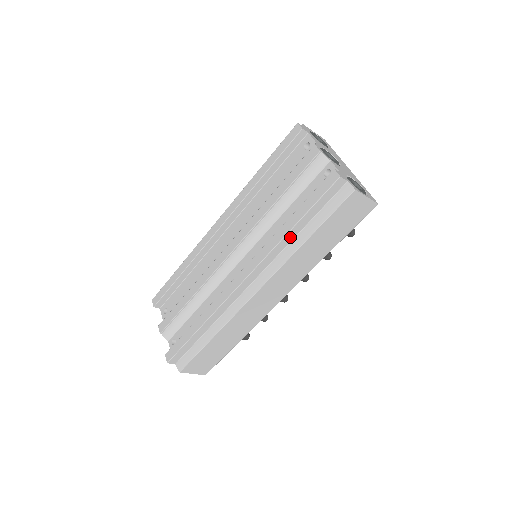
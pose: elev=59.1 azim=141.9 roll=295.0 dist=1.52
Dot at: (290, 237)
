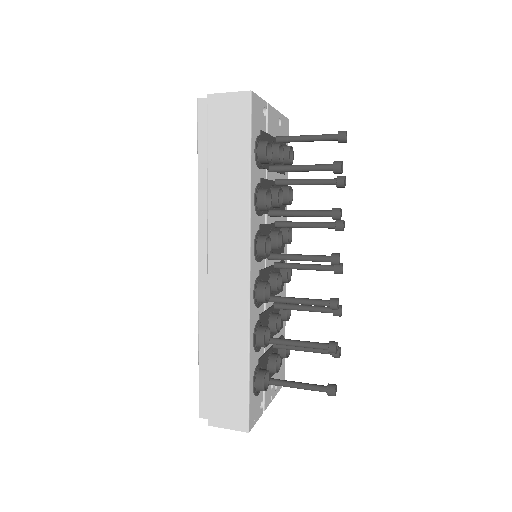
Dot at: (204, 187)
